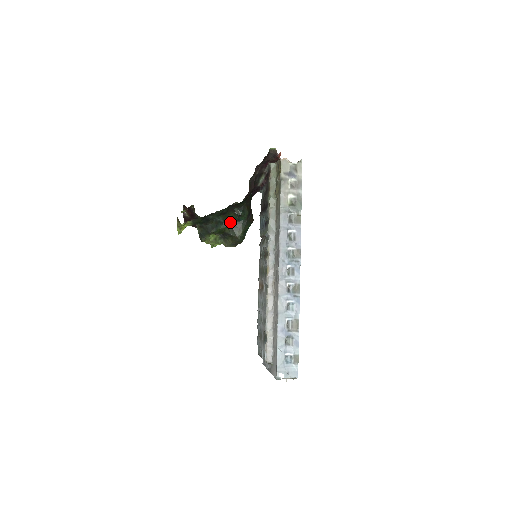
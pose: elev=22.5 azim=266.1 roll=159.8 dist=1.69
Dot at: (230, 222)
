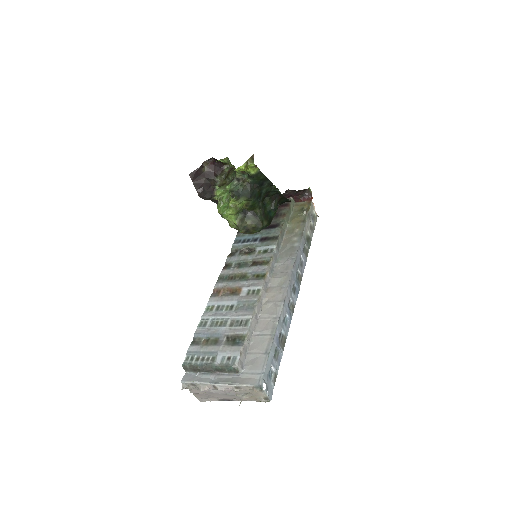
Dot at: (264, 207)
